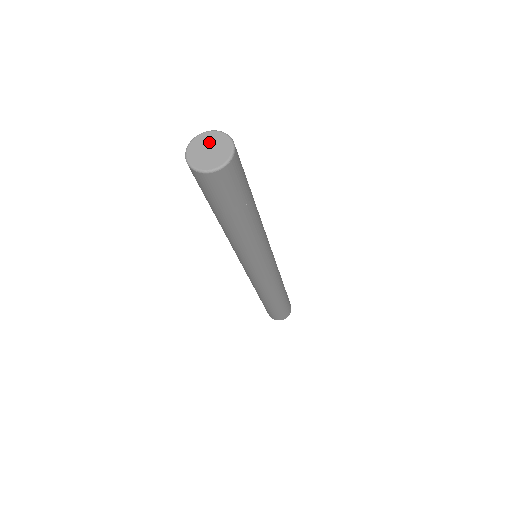
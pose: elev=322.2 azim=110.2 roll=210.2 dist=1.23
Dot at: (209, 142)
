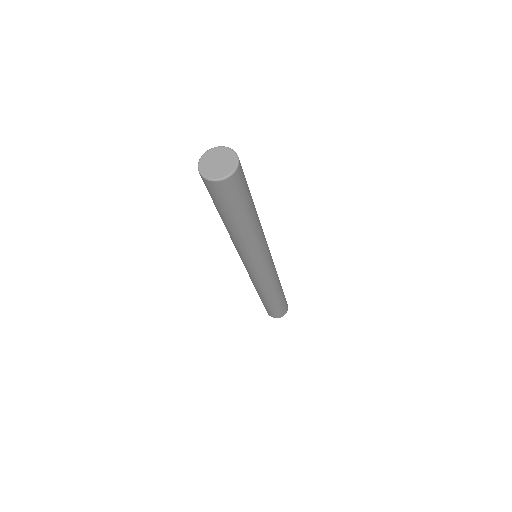
Dot at: (212, 159)
